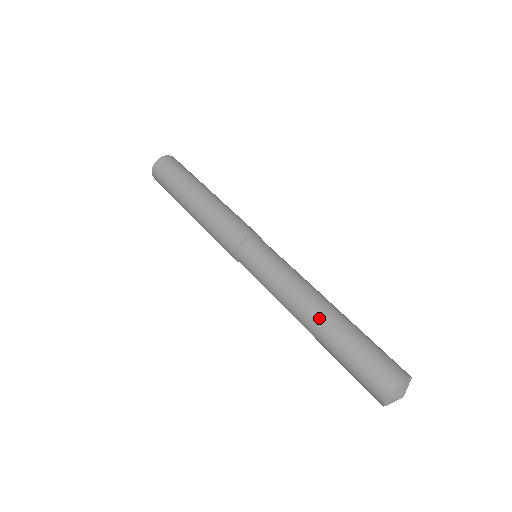
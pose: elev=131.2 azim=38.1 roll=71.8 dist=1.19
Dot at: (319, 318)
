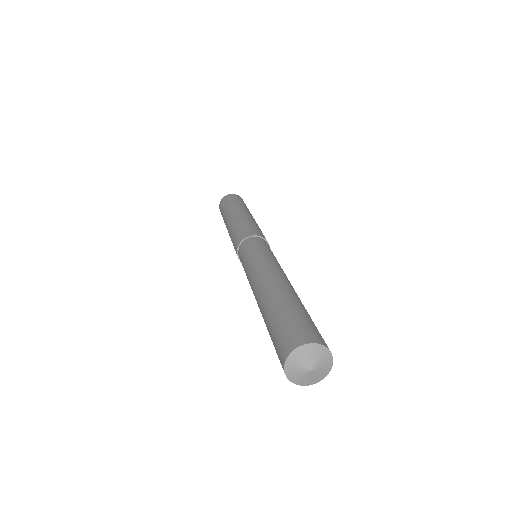
Dot at: (267, 289)
